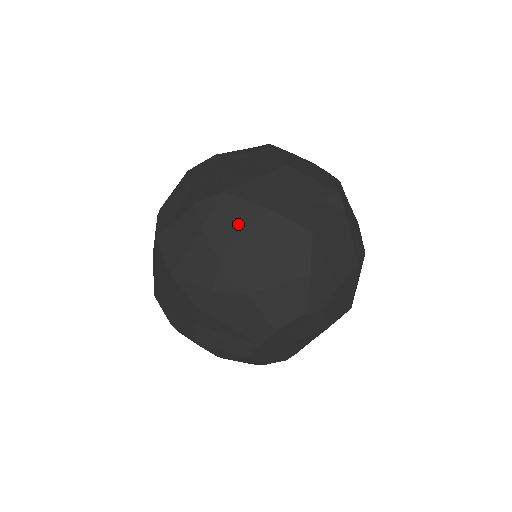
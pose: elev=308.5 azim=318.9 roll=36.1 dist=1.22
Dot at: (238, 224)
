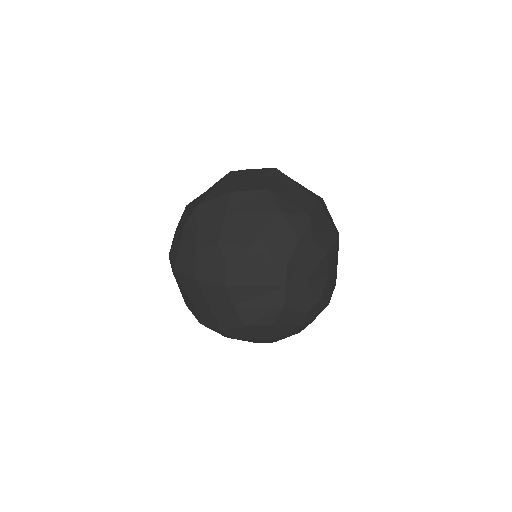
Dot at: (217, 214)
